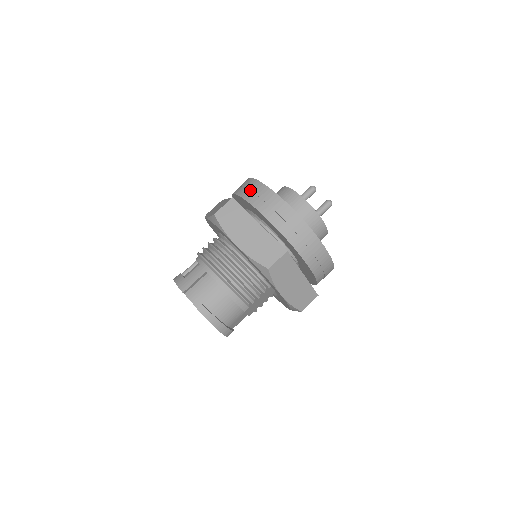
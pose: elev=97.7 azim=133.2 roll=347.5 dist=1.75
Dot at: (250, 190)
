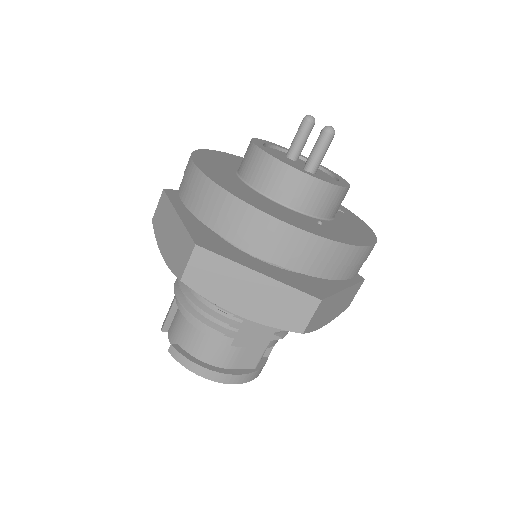
Dot at: occluded
